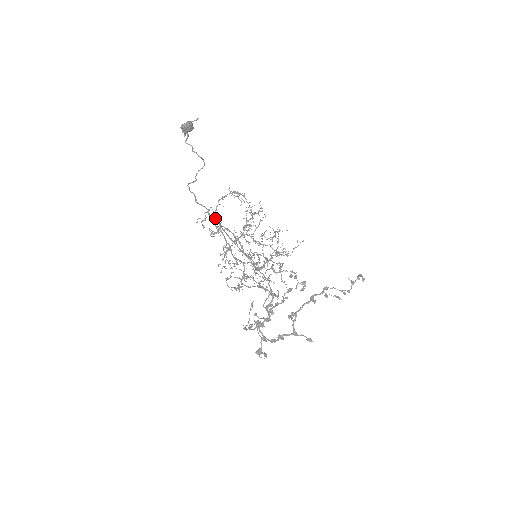
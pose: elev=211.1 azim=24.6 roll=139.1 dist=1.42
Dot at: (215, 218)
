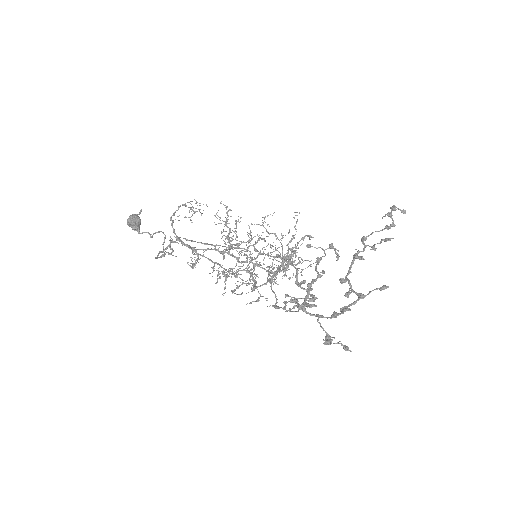
Dot at: (177, 237)
